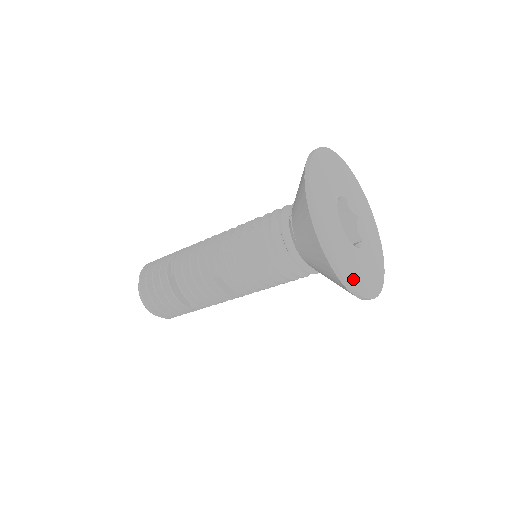
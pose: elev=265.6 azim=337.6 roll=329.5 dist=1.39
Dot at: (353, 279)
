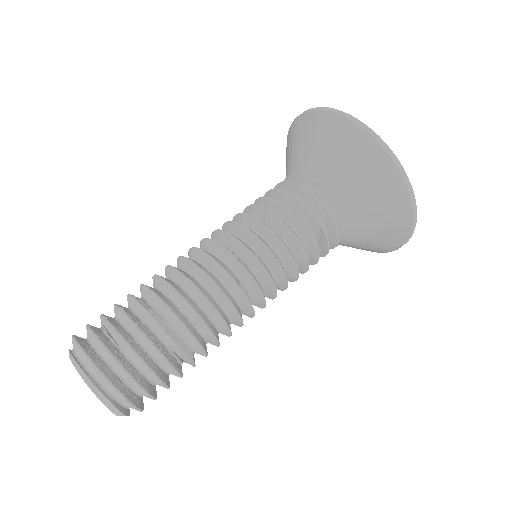
Dot at: occluded
